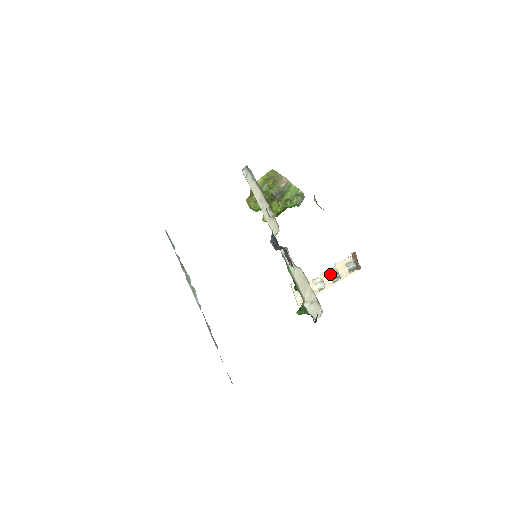
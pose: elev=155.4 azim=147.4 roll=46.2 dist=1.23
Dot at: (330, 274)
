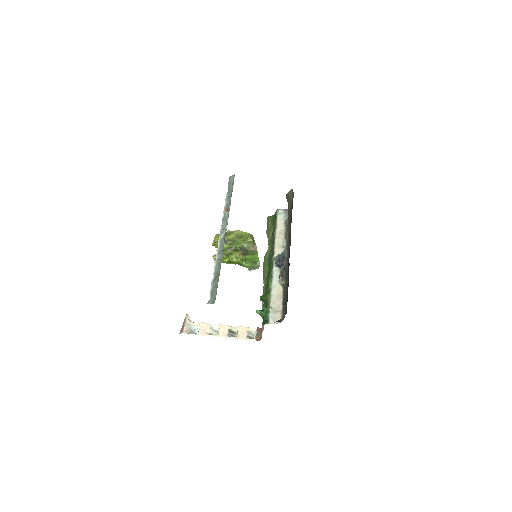
Dot at: (229, 329)
